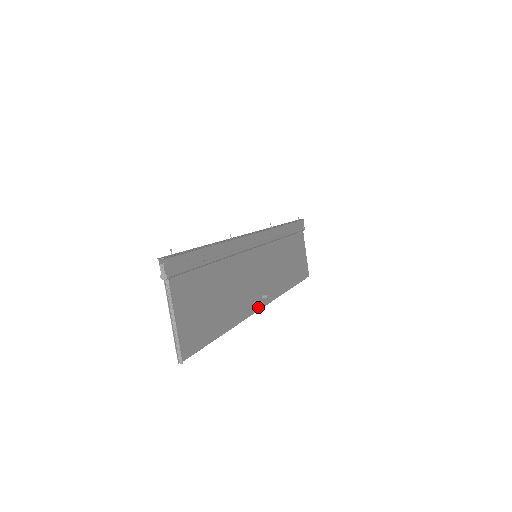
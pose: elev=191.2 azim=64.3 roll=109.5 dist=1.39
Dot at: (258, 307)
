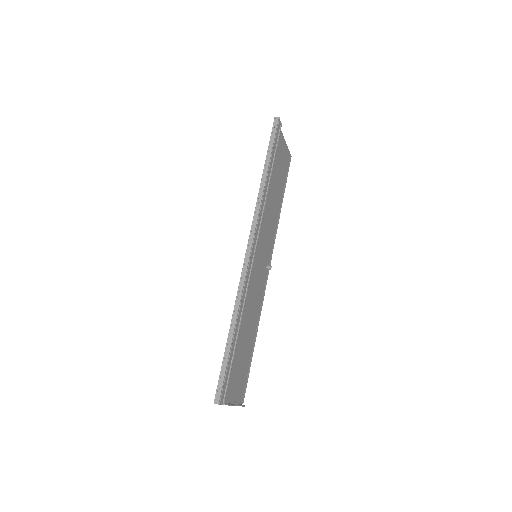
Dot at: (266, 281)
